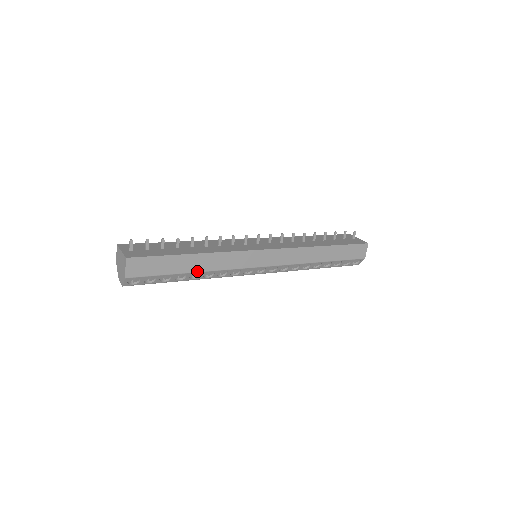
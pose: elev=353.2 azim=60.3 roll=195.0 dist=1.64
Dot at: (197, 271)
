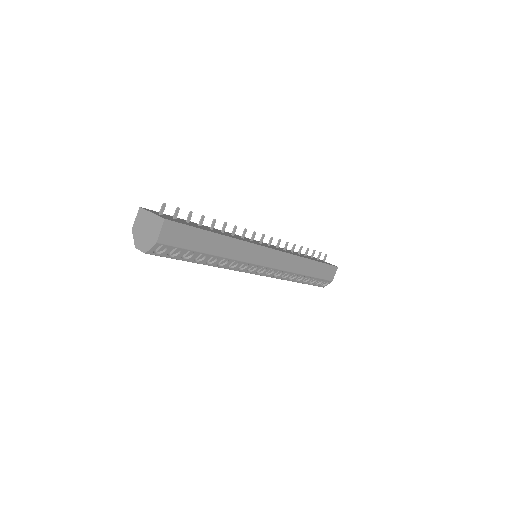
Dot at: (217, 254)
